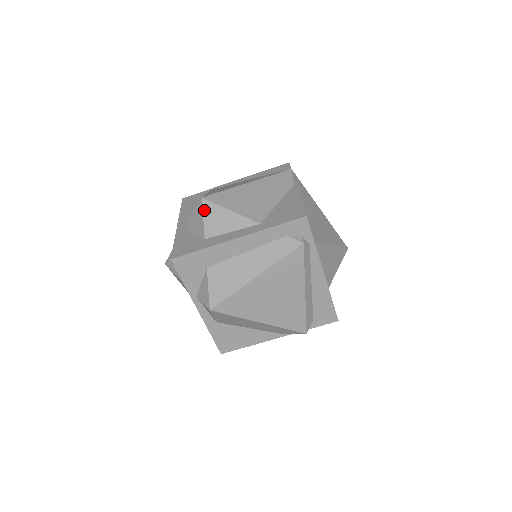
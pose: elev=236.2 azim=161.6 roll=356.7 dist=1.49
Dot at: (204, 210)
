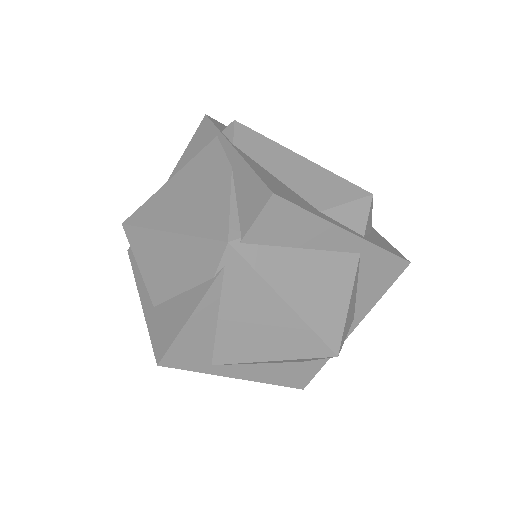
Dot at: occluded
